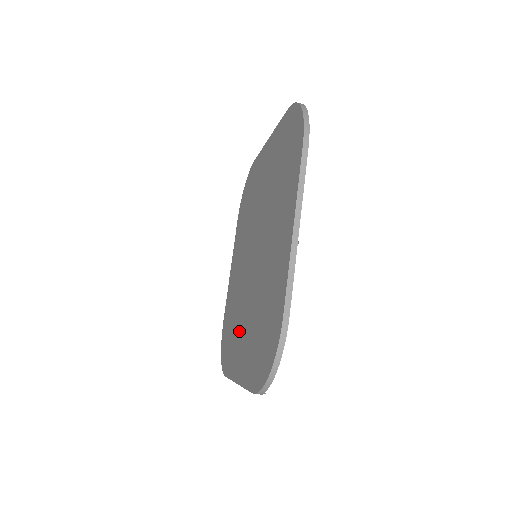
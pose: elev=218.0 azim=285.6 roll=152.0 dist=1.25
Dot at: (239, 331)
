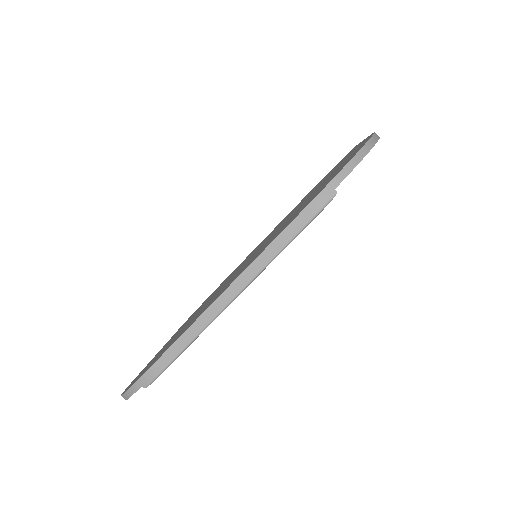
Dot at: occluded
